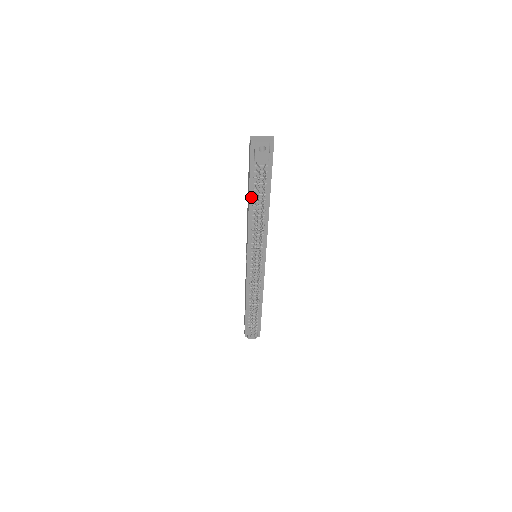
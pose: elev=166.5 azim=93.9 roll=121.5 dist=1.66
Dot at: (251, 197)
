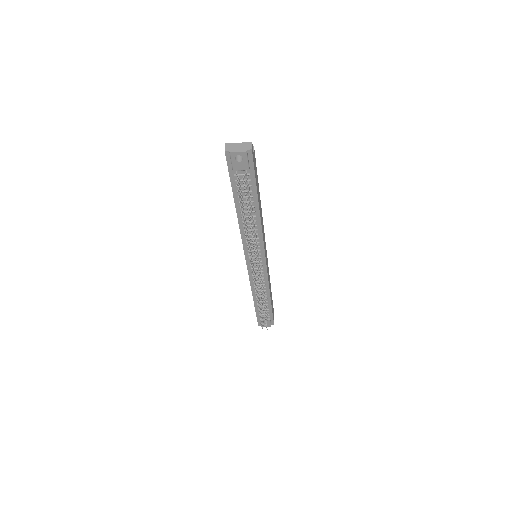
Dot at: (237, 204)
